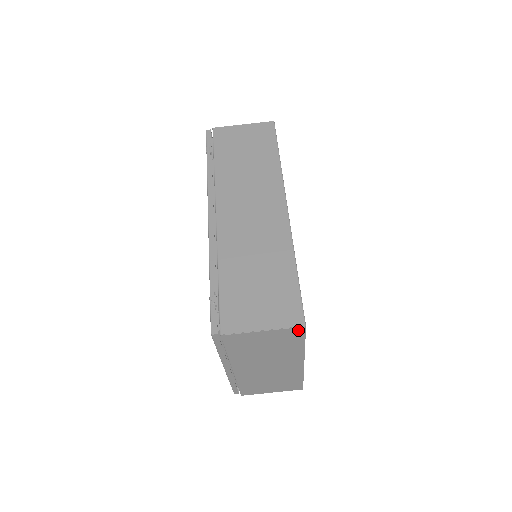
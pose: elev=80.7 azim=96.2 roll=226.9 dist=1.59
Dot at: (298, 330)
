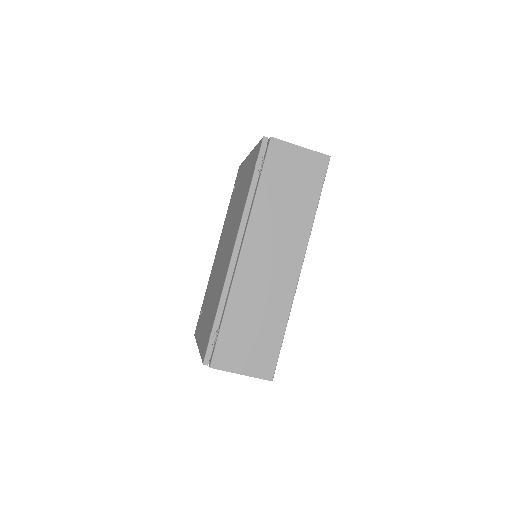
Dot at: (266, 378)
